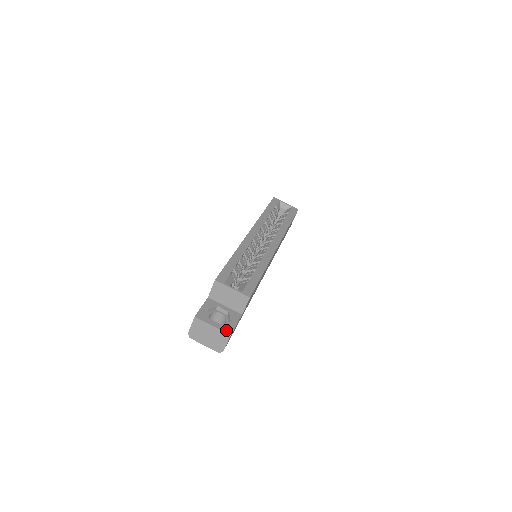
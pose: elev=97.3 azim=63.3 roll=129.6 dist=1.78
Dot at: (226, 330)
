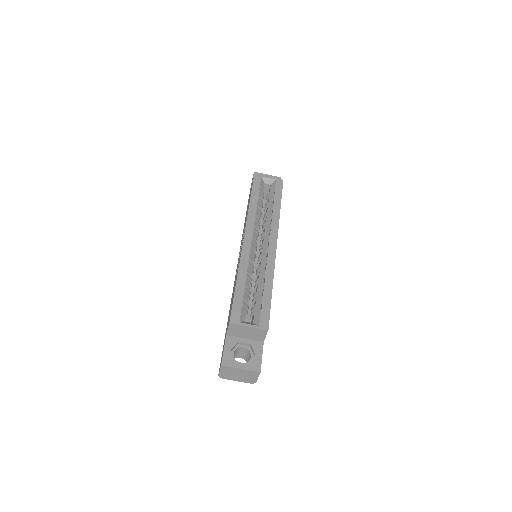
Dot at: (254, 368)
